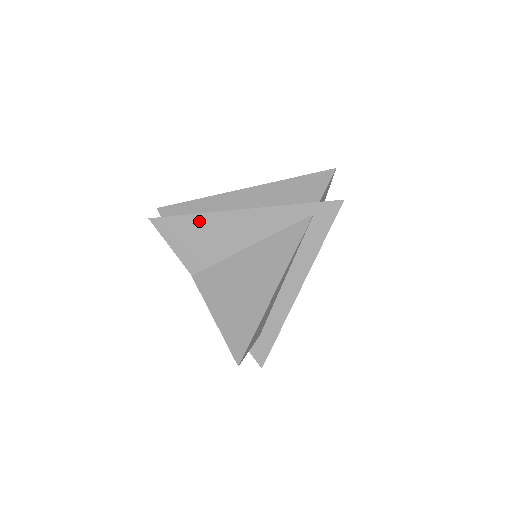
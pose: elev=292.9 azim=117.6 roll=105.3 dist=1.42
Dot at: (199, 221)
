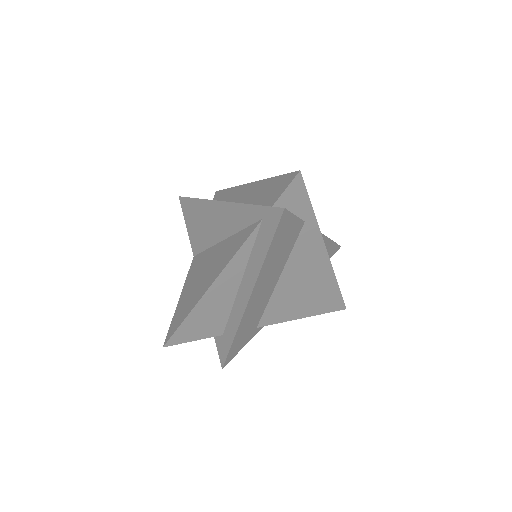
Dot at: (200, 206)
